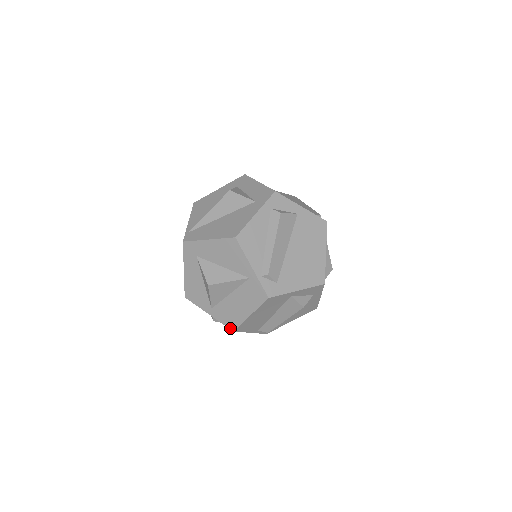
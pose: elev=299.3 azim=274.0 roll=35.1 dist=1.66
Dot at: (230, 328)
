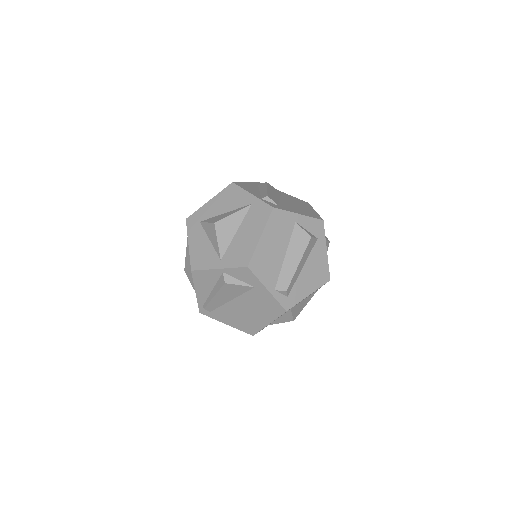
Dot at: (243, 266)
